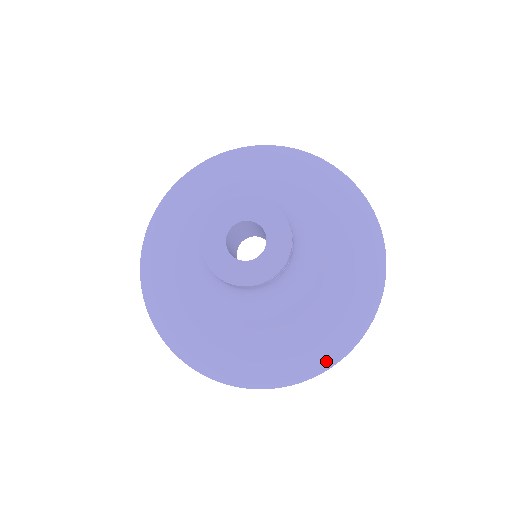
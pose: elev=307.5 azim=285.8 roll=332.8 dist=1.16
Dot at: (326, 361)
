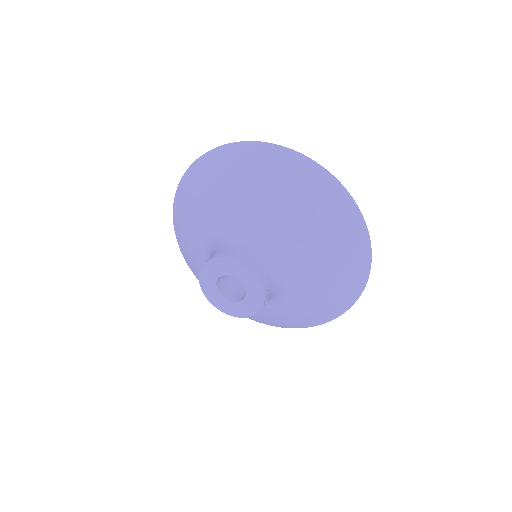
Dot at: (310, 324)
